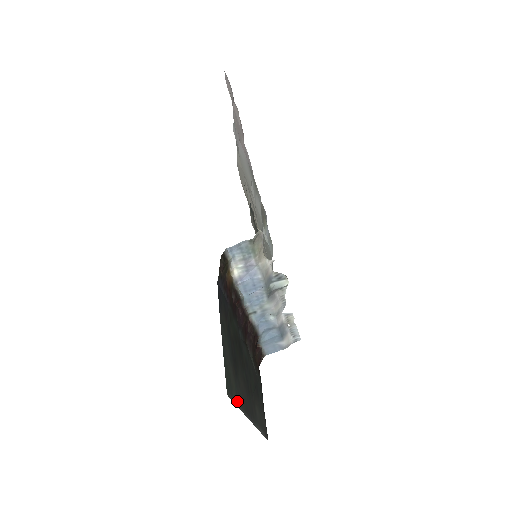
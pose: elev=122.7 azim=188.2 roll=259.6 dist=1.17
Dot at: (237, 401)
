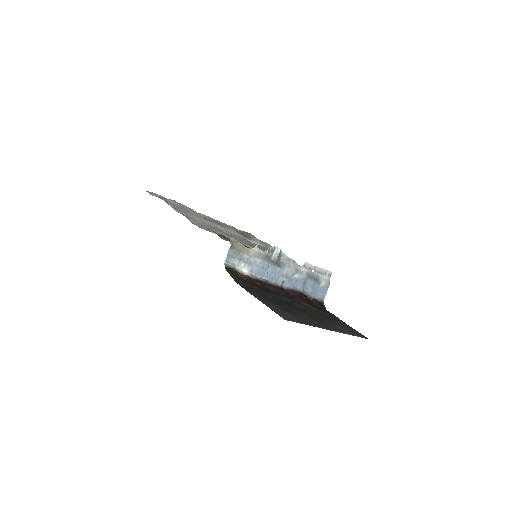
Dot at: (302, 323)
